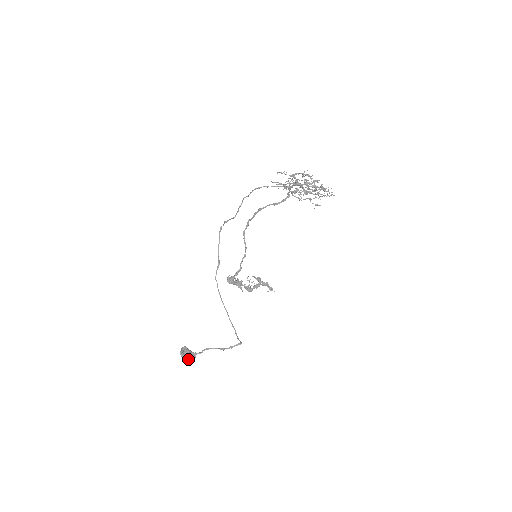
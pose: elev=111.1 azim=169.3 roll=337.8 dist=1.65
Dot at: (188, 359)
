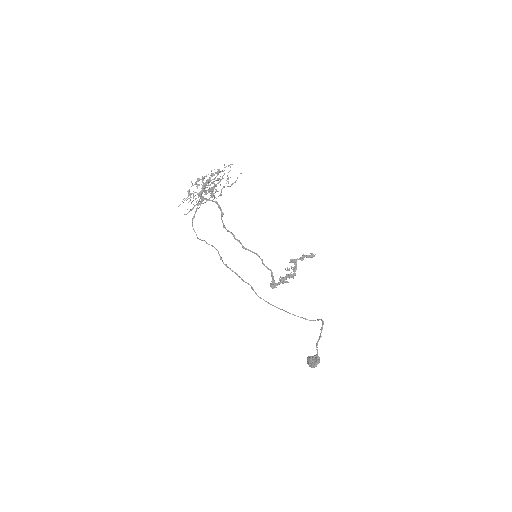
Dot at: (313, 365)
